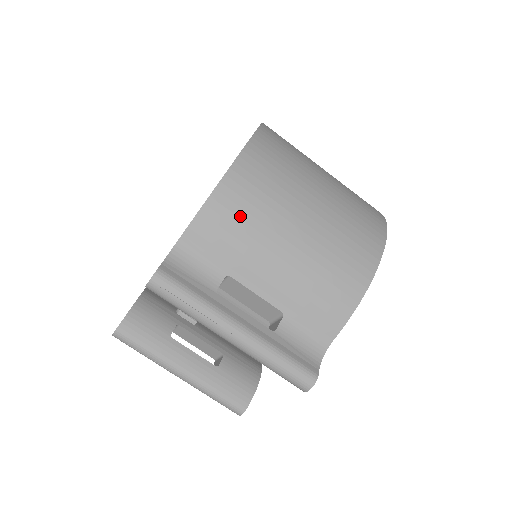
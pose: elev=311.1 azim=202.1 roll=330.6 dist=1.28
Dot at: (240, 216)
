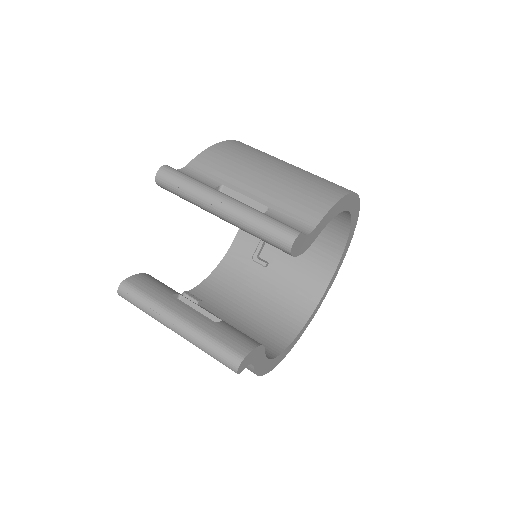
Dot at: (233, 156)
